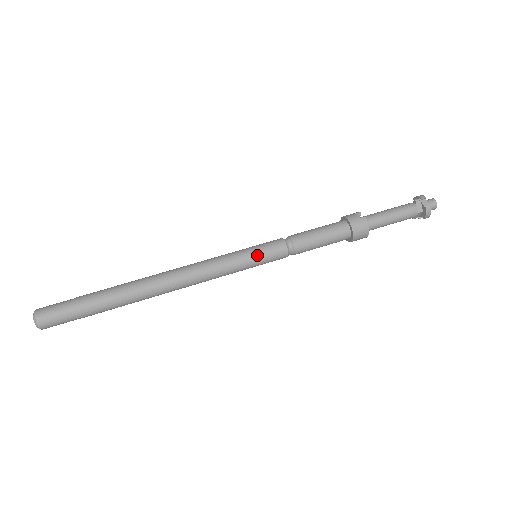
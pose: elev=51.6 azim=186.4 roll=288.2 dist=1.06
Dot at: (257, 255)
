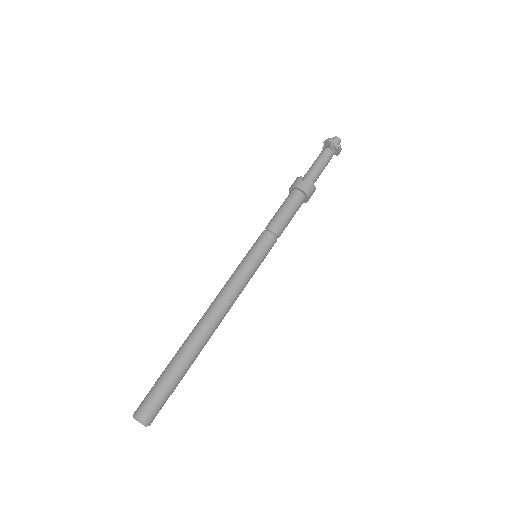
Dot at: (261, 257)
